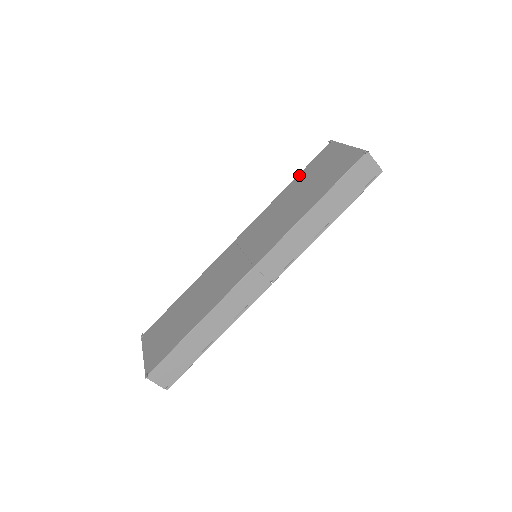
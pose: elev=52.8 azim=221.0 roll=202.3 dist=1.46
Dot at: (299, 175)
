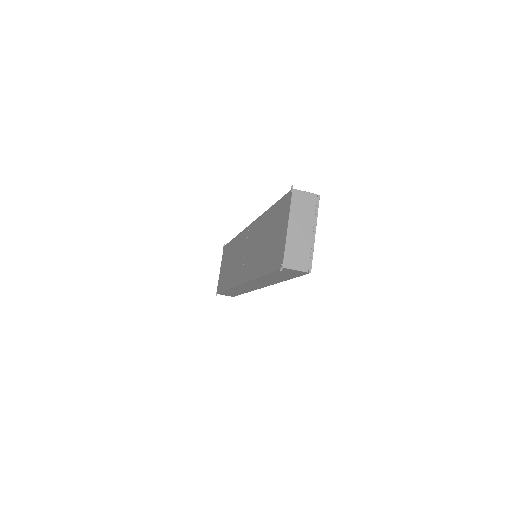
Dot at: (274, 206)
